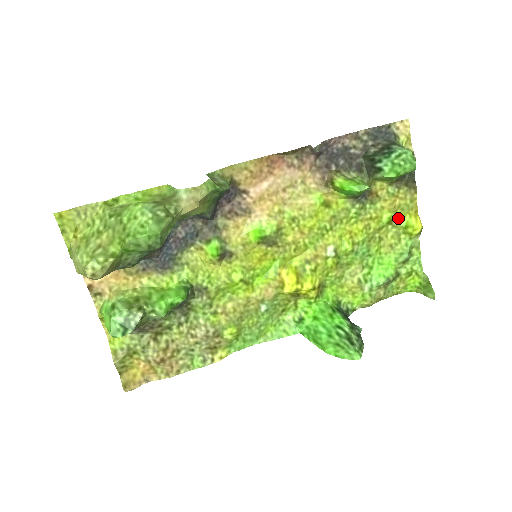
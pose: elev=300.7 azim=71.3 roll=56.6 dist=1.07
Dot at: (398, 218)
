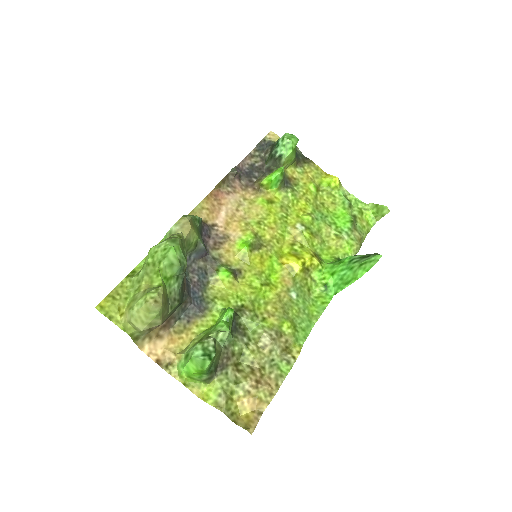
Dot at: (320, 185)
